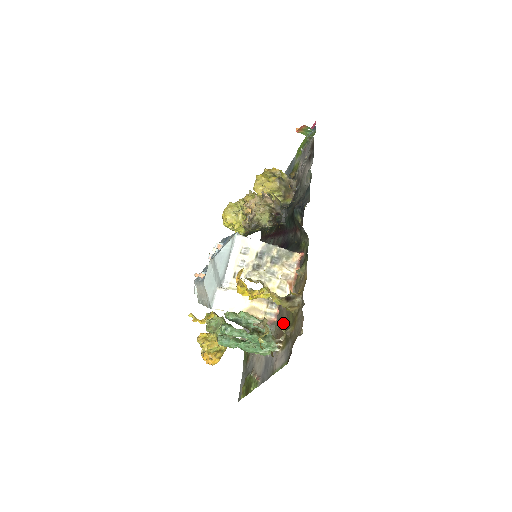
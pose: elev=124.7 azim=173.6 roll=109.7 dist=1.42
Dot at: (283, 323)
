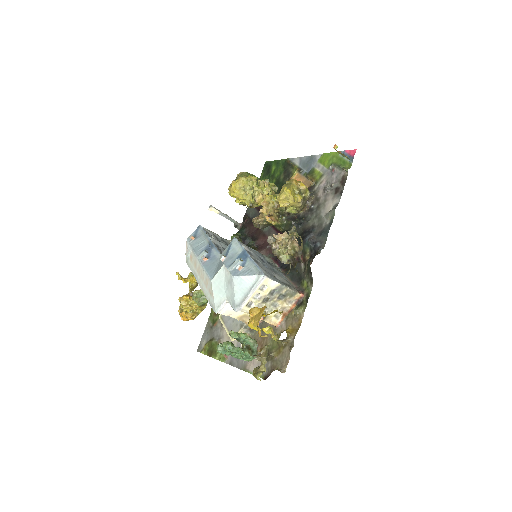
Dot at: occluded
